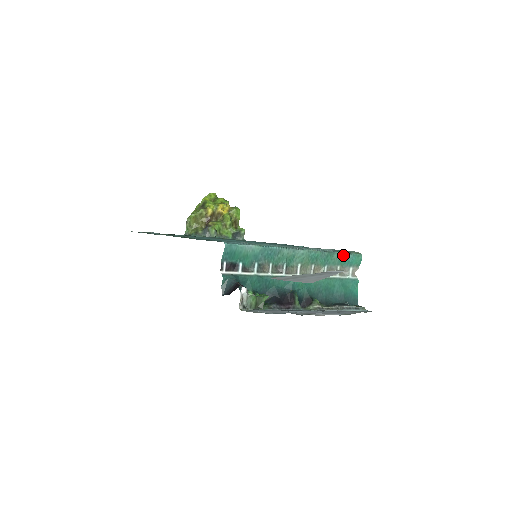
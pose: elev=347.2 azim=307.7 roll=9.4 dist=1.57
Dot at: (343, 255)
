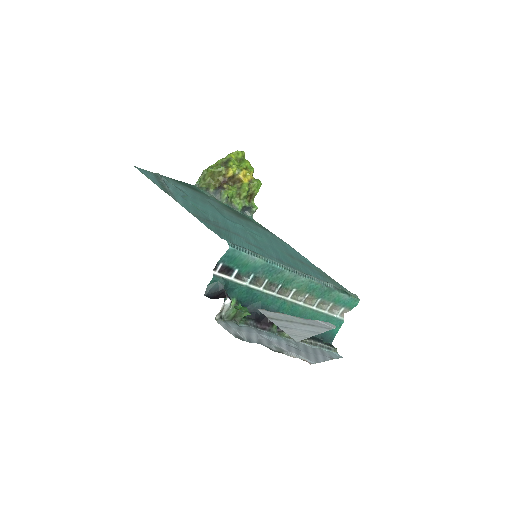
Dot at: (341, 295)
